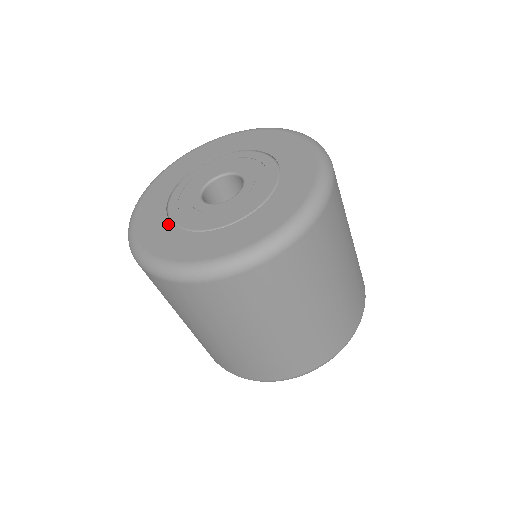
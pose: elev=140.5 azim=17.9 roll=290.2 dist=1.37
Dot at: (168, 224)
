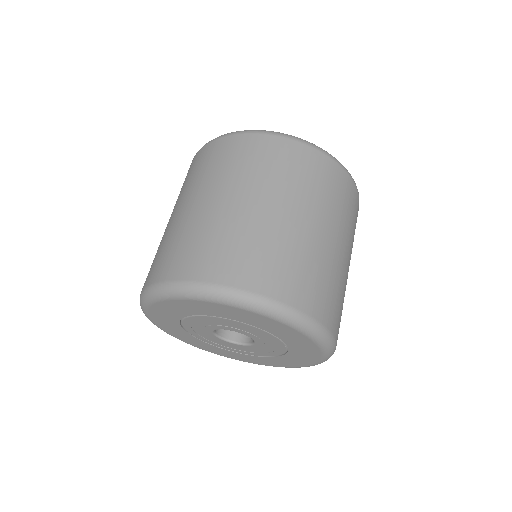
Dot at: (245, 356)
